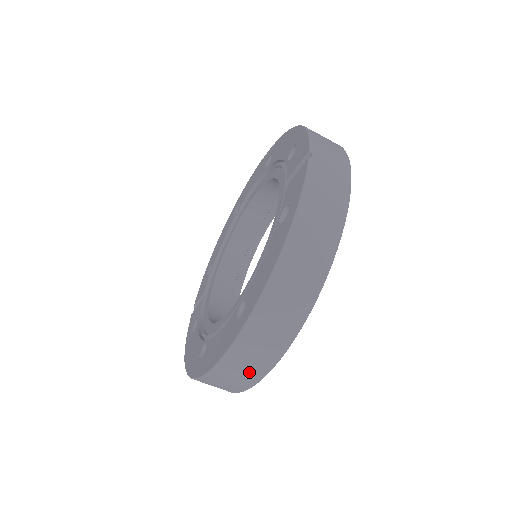
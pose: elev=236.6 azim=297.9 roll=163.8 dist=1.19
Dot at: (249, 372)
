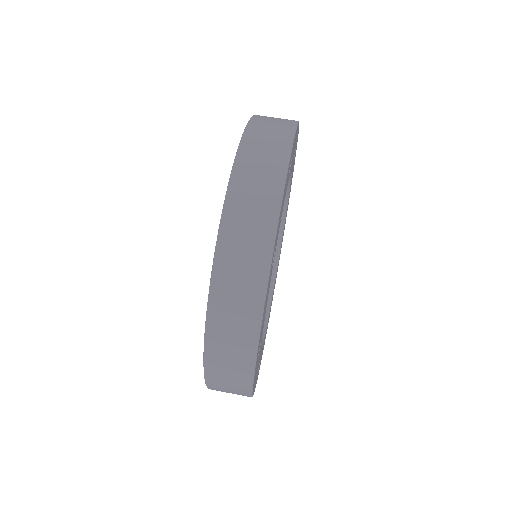
Dot at: (244, 306)
